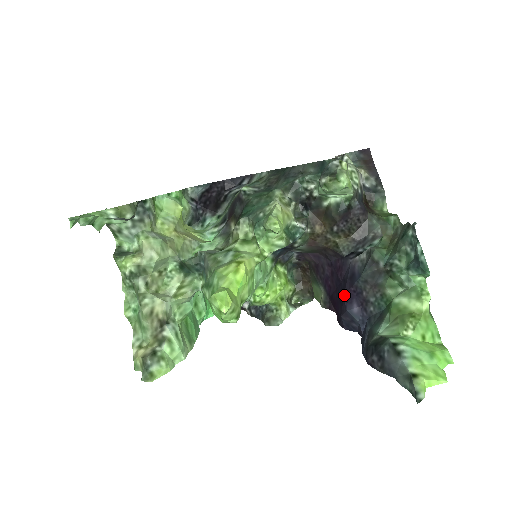
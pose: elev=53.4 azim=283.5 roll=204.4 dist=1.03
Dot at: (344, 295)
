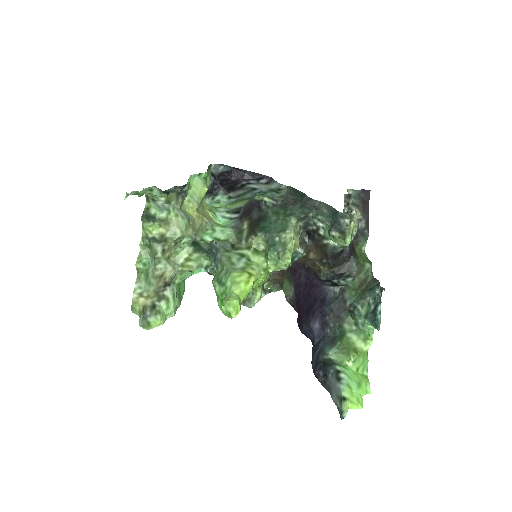
Dot at: (312, 311)
